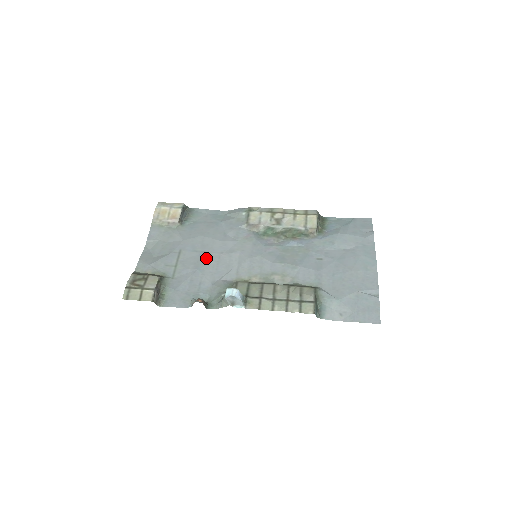
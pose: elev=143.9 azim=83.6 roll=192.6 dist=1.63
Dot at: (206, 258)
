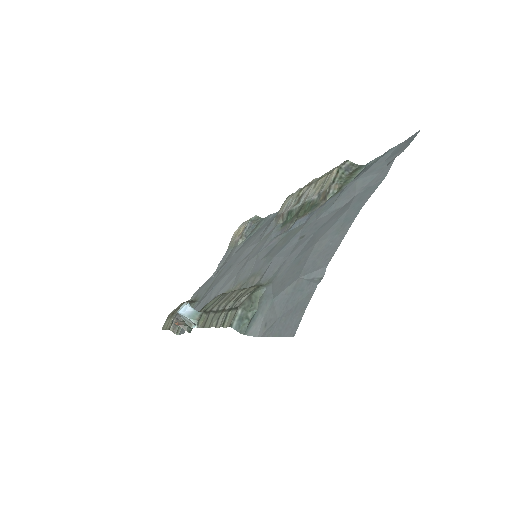
Dot at: (227, 272)
